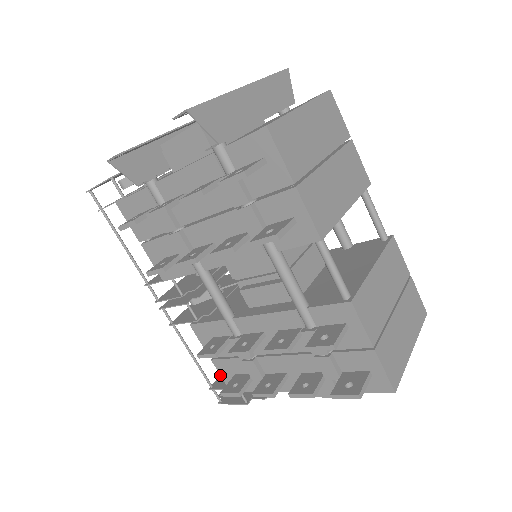
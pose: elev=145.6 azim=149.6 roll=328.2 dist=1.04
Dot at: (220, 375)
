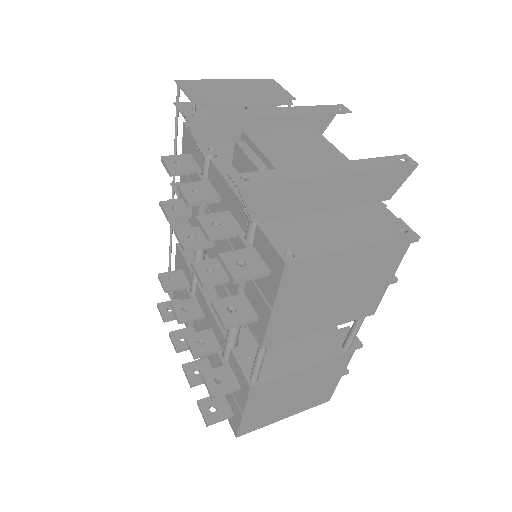
Dot at: occluded
